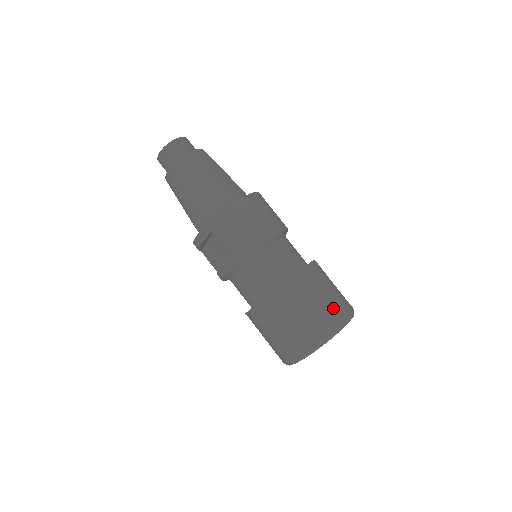
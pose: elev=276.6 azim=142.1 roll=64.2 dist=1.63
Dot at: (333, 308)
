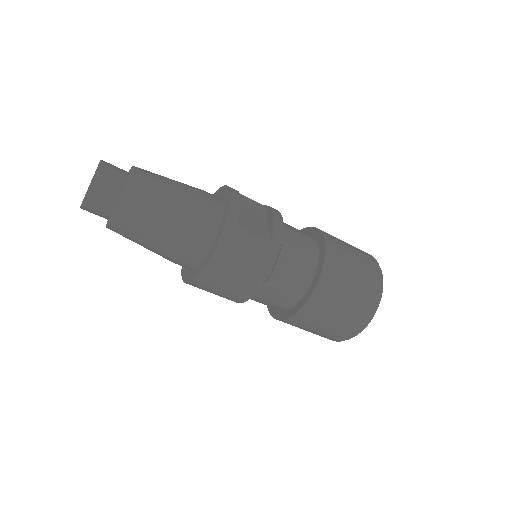
Dot at: (350, 321)
